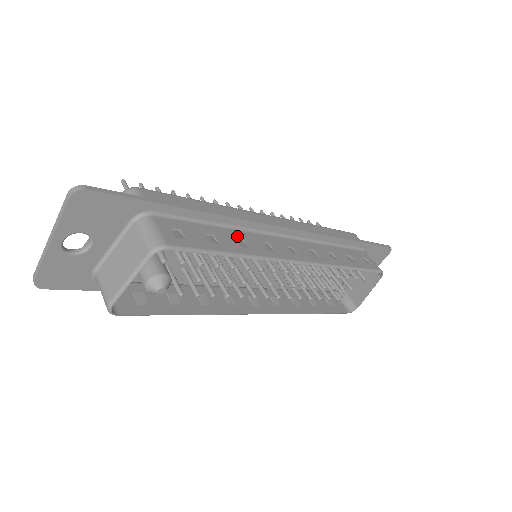
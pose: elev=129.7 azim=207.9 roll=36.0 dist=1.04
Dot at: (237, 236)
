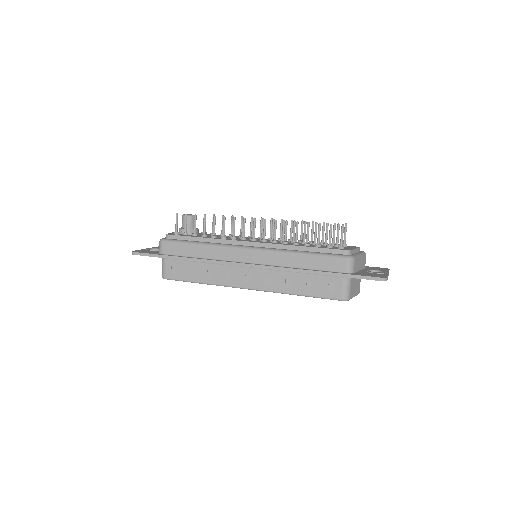
Dot at: (209, 269)
